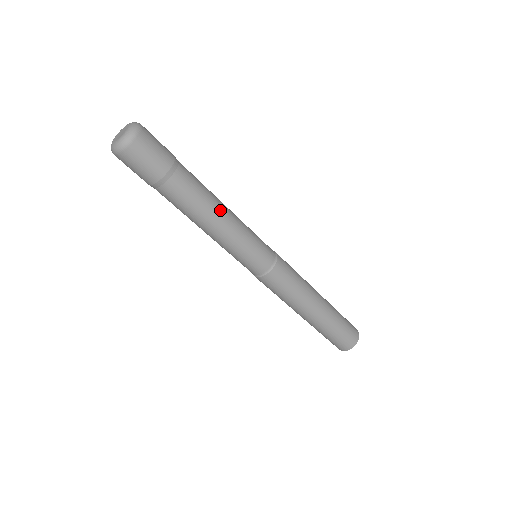
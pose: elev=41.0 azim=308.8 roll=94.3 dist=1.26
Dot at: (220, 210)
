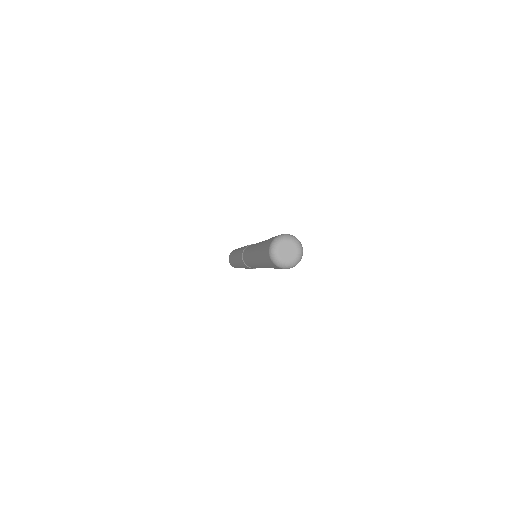
Dot at: occluded
